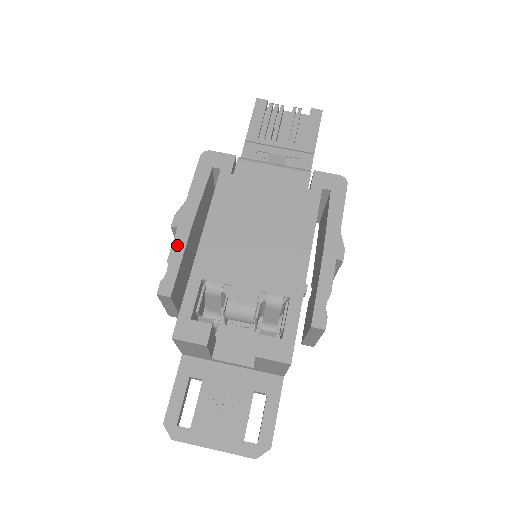
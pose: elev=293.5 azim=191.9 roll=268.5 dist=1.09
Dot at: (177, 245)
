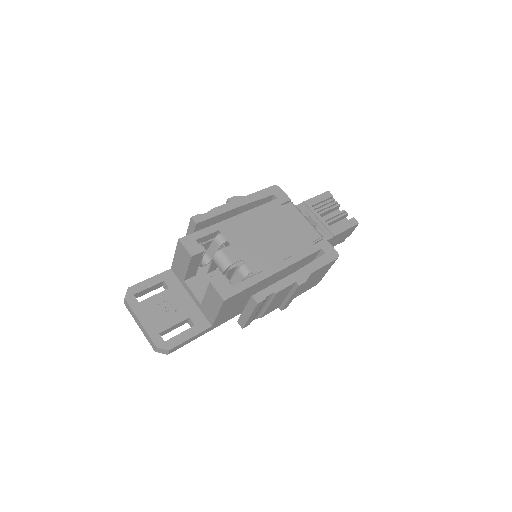
Dot at: (222, 208)
